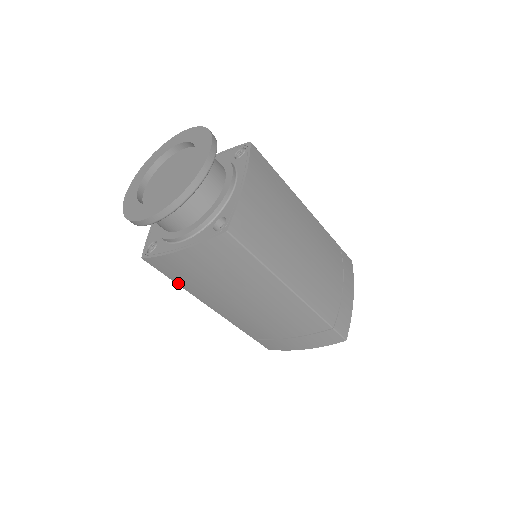
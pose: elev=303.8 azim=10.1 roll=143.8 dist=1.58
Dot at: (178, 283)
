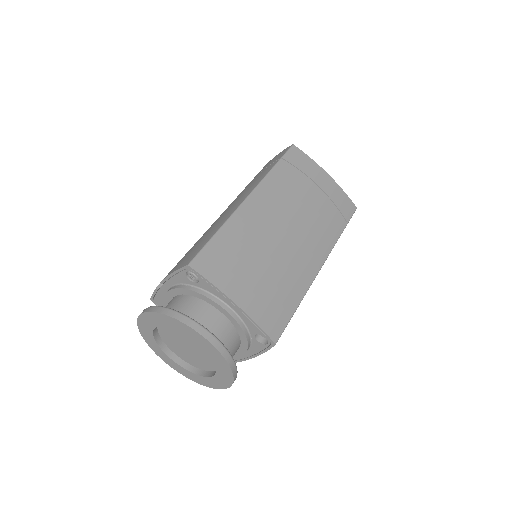
Dot at: occluded
